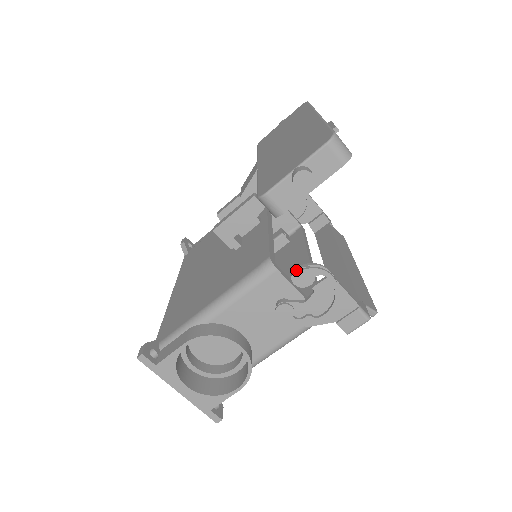
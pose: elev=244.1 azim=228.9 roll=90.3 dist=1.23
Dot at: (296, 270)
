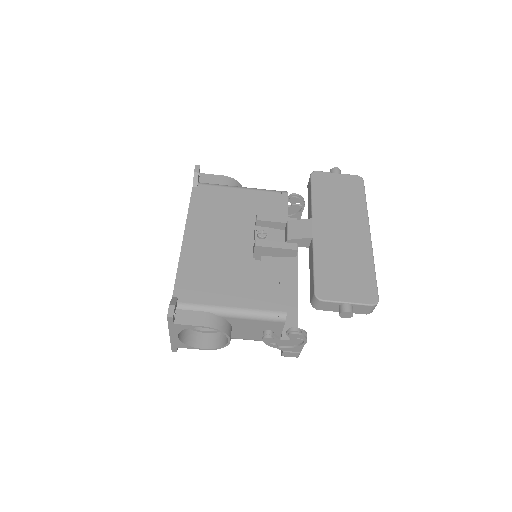
Dot at: (295, 331)
